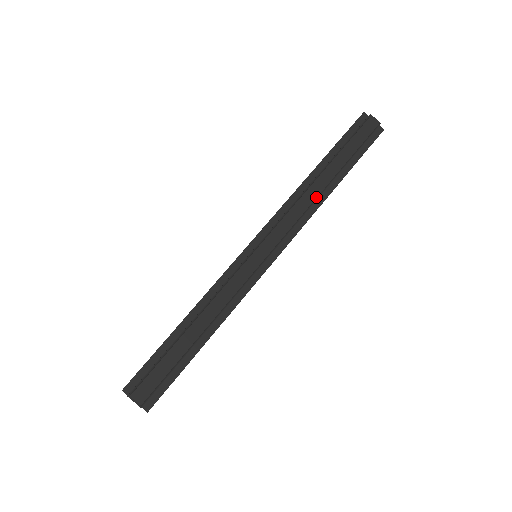
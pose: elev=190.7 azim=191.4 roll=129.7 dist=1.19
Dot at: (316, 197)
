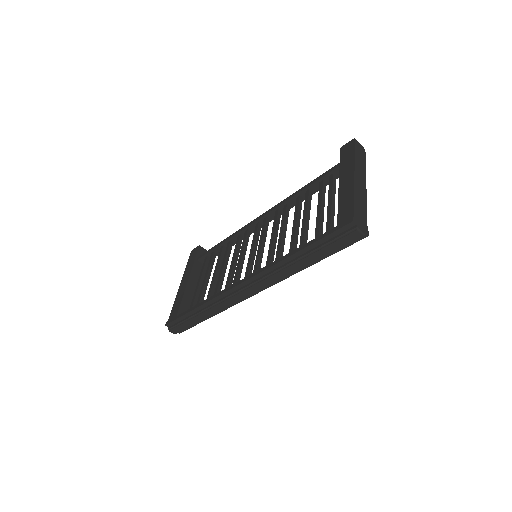
Dot at: occluded
